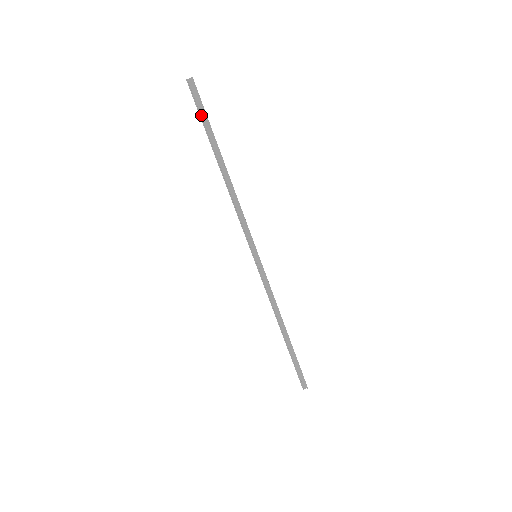
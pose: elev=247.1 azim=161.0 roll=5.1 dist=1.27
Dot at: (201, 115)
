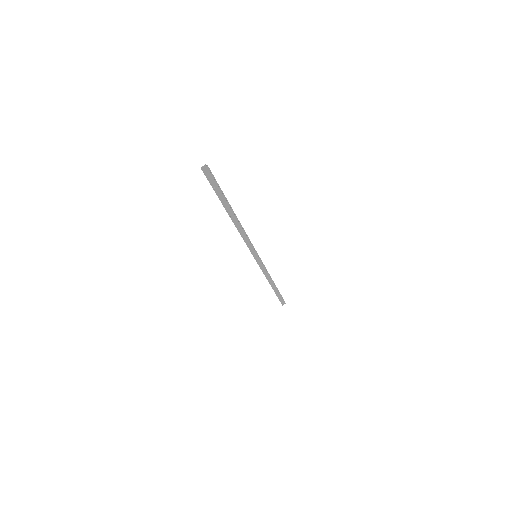
Dot at: (214, 188)
